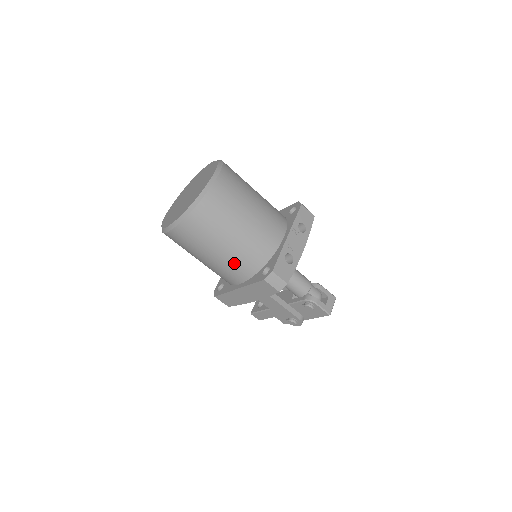
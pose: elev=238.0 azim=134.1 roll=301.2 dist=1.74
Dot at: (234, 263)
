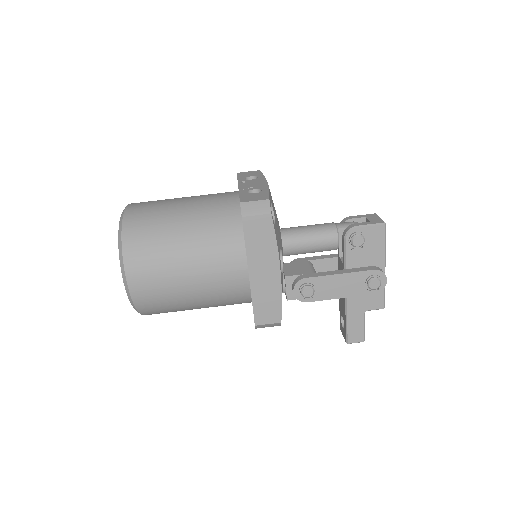
Dot at: (213, 250)
